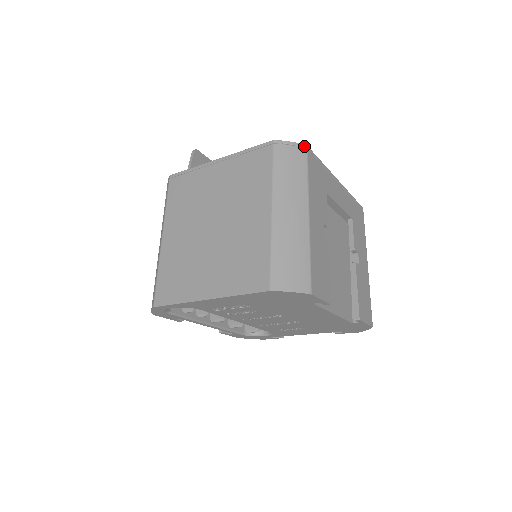
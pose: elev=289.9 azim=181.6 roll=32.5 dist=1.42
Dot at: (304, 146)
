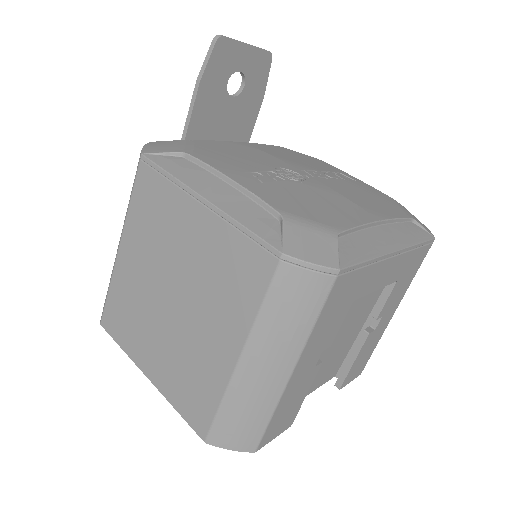
Dot at: (333, 272)
